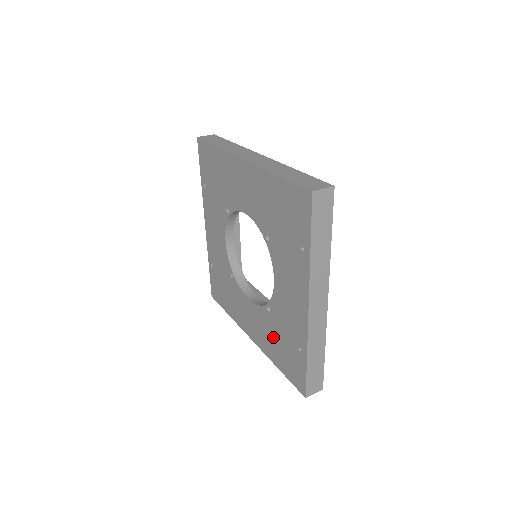
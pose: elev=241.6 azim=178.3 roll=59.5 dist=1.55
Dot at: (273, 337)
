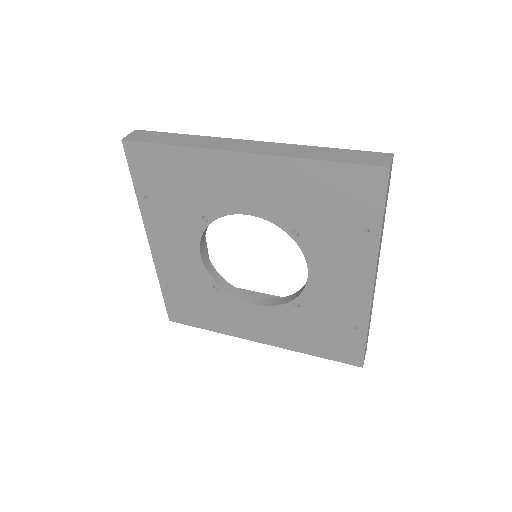
Dot at: (304, 329)
